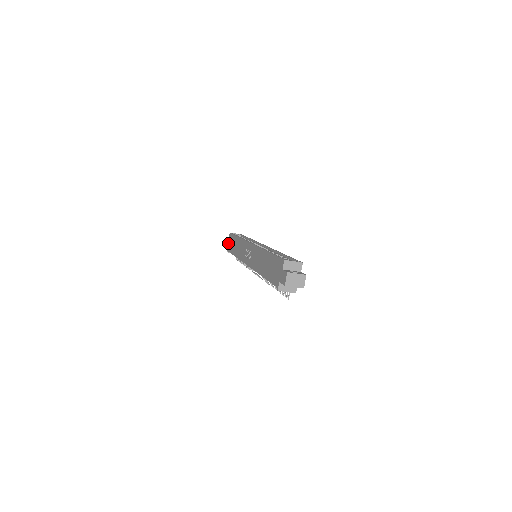
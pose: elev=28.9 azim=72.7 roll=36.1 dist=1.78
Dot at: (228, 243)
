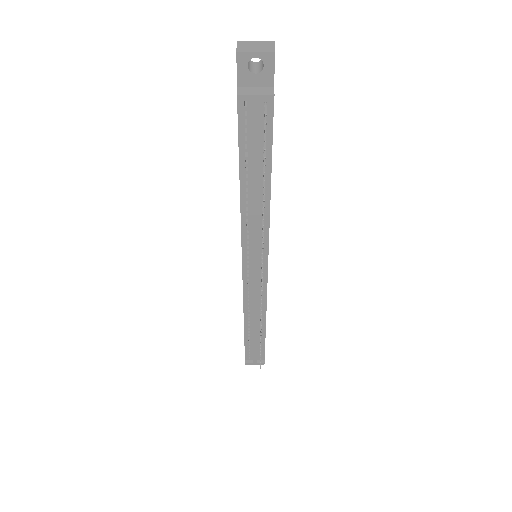
Dot at: occluded
